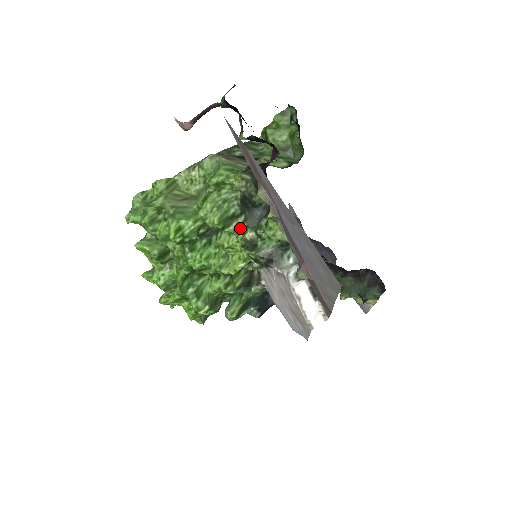
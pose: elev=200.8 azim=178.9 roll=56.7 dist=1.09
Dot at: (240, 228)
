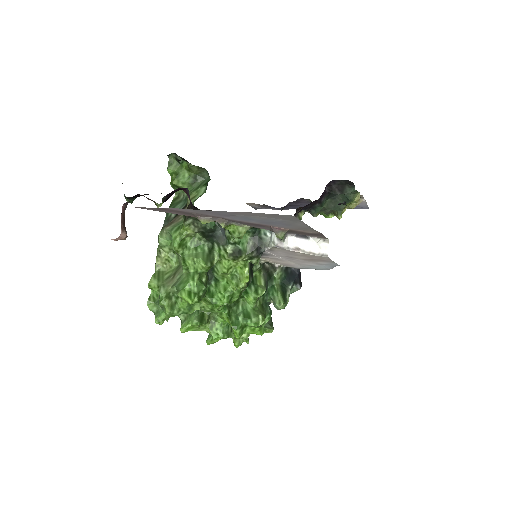
Dot at: (221, 252)
